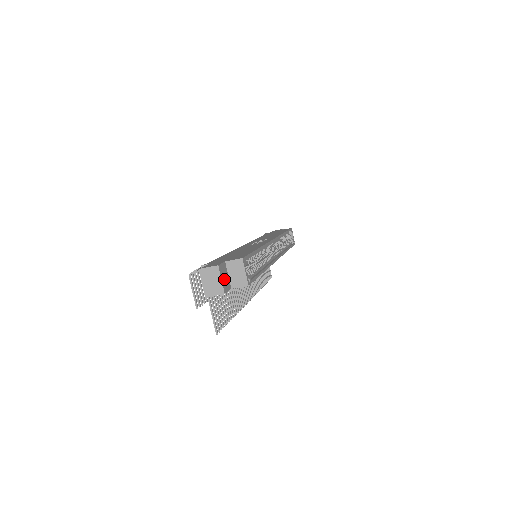
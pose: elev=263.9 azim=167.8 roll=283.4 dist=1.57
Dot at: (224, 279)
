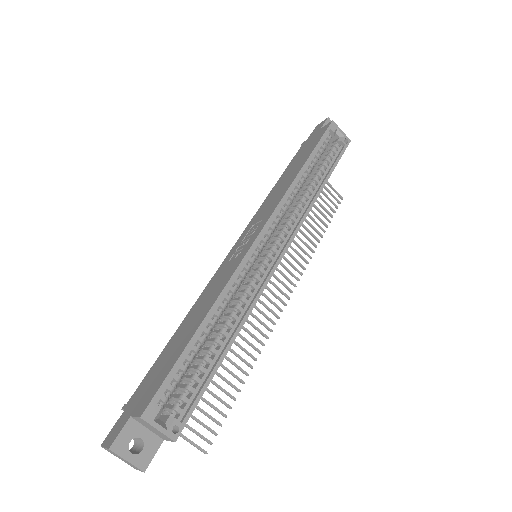
Dot at: (141, 441)
